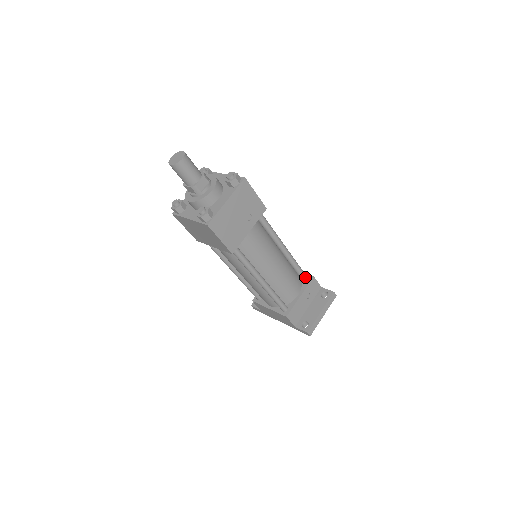
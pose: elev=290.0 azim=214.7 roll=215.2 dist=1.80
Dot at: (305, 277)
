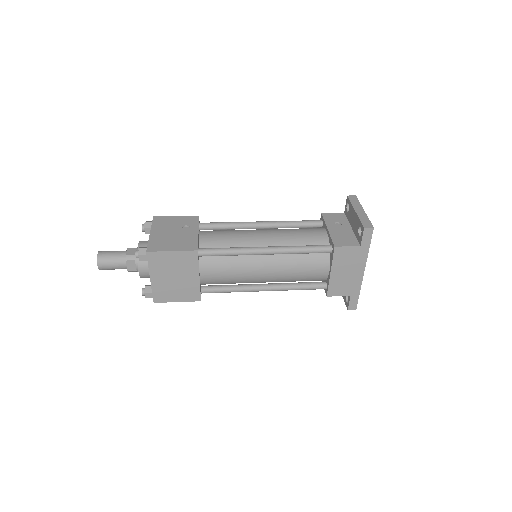
Dot at: (315, 221)
